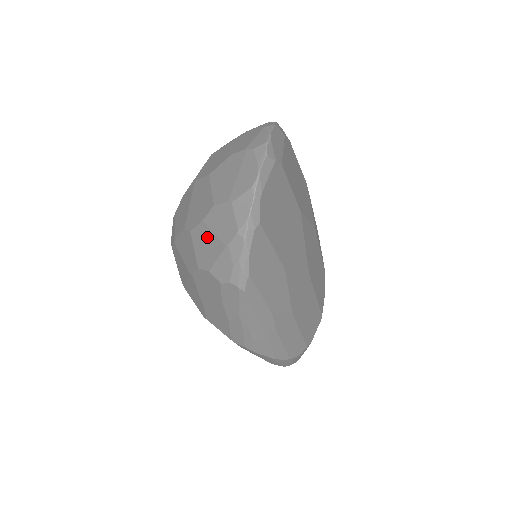
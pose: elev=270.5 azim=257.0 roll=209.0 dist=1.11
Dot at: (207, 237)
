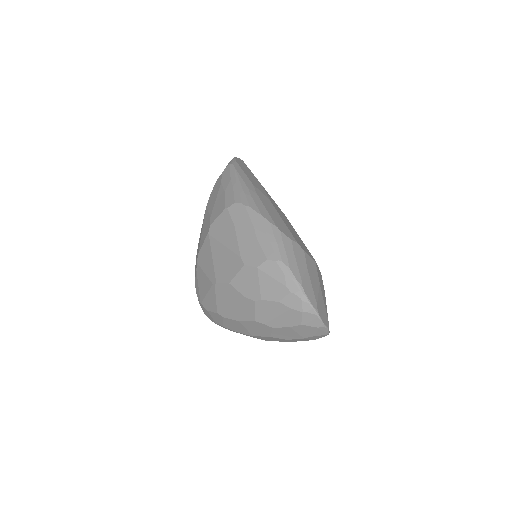
Dot at: occluded
